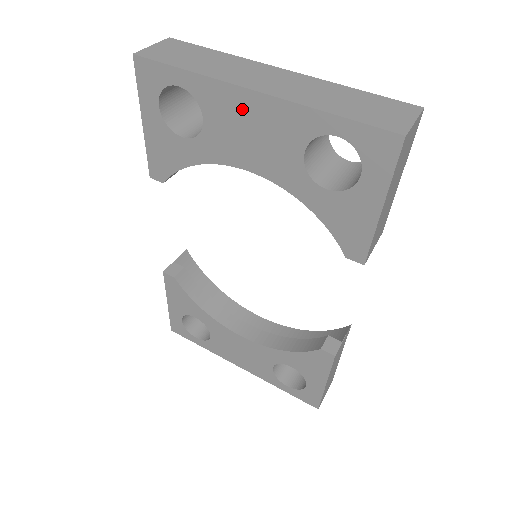
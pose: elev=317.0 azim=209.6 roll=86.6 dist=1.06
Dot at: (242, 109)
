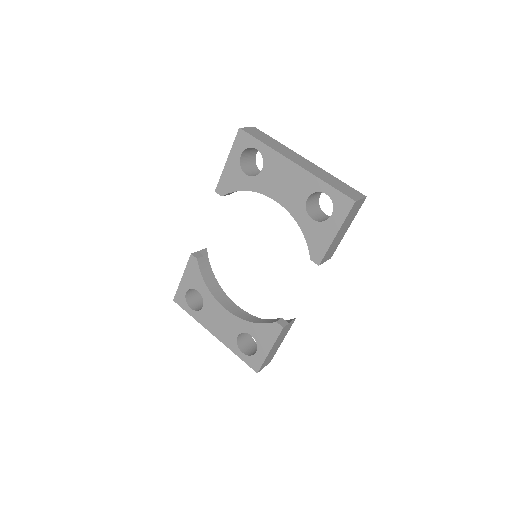
Dot at: (285, 169)
